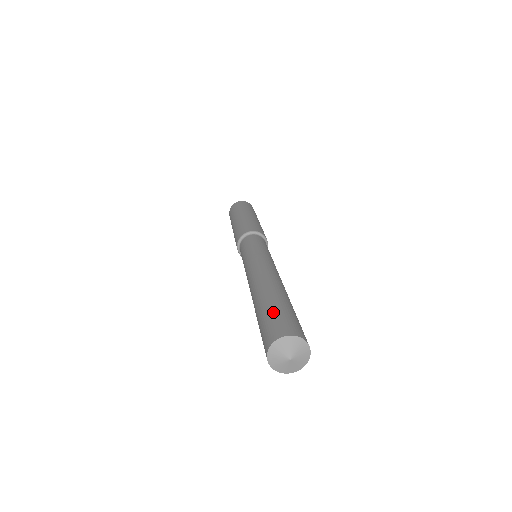
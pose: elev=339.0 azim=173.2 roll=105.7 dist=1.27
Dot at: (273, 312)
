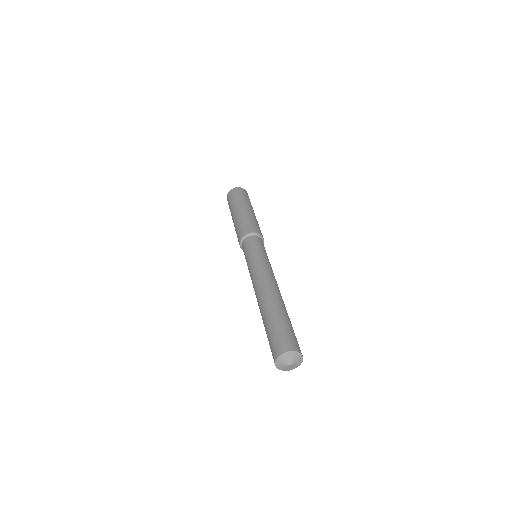
Dot at: (290, 328)
